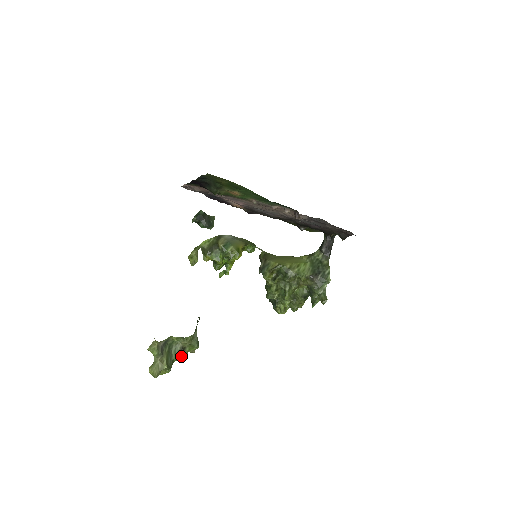
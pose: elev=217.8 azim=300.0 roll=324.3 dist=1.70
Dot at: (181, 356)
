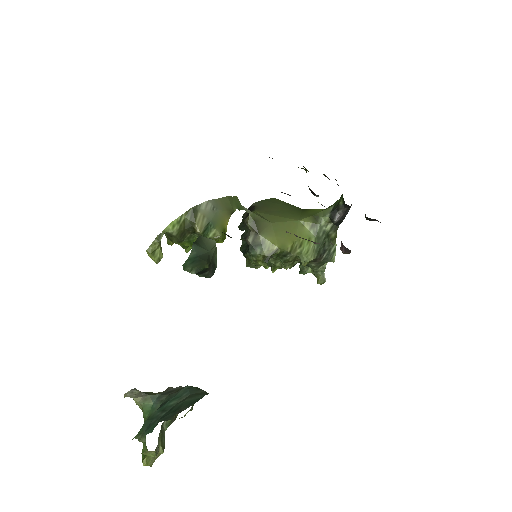
Dot at: occluded
